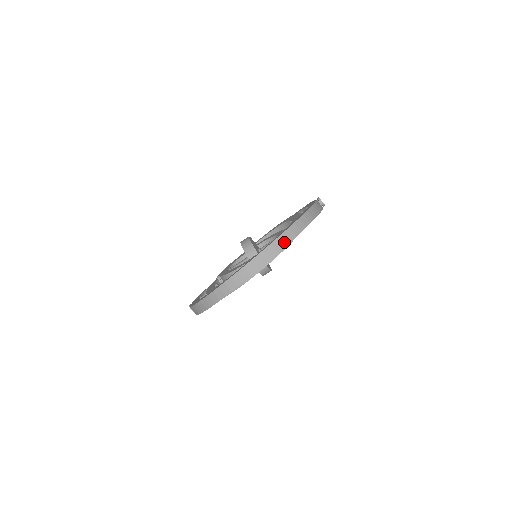
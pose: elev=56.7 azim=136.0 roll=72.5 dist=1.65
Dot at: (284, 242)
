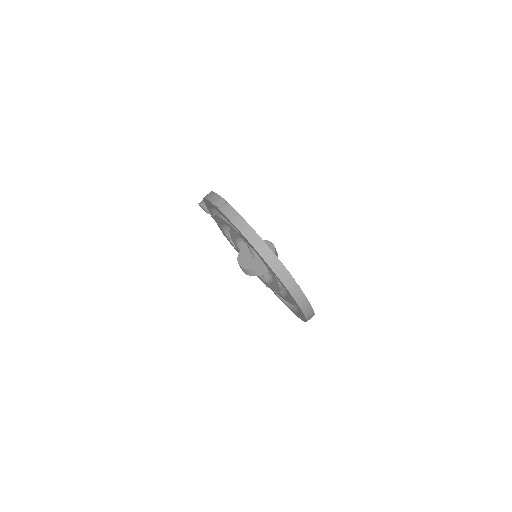
Dot at: (287, 277)
